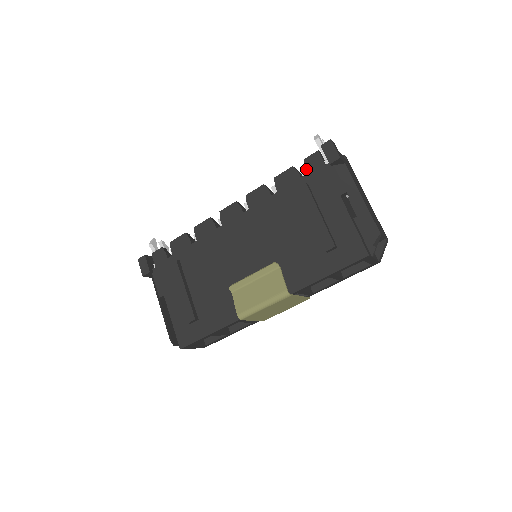
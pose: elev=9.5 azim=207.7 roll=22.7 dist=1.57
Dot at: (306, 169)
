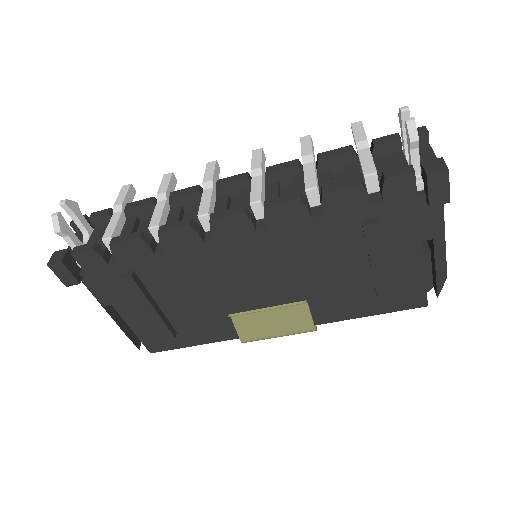
Dot at: (383, 195)
